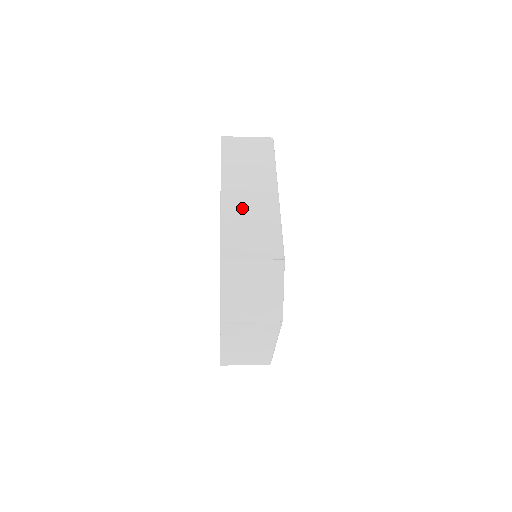
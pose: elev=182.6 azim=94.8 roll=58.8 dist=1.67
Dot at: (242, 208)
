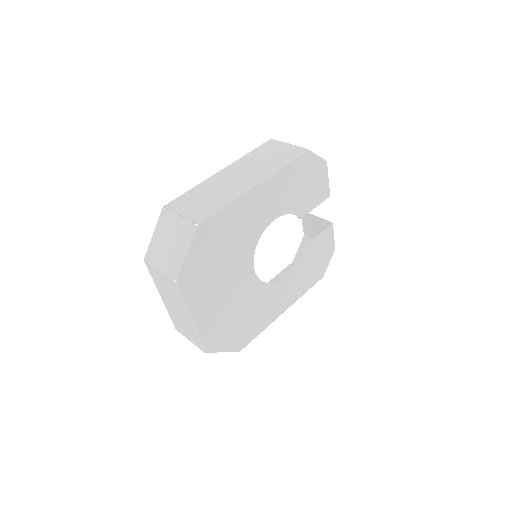
Dot at: (218, 184)
